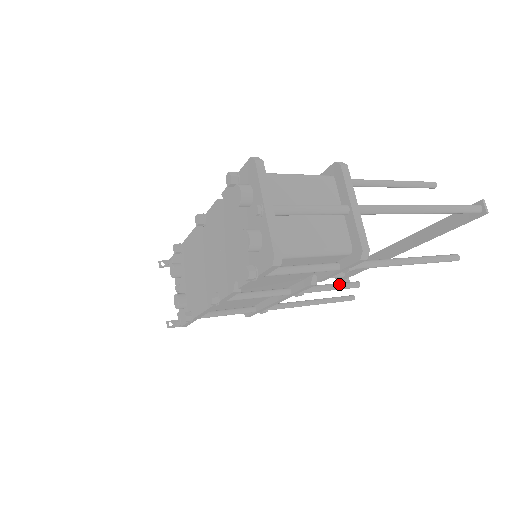
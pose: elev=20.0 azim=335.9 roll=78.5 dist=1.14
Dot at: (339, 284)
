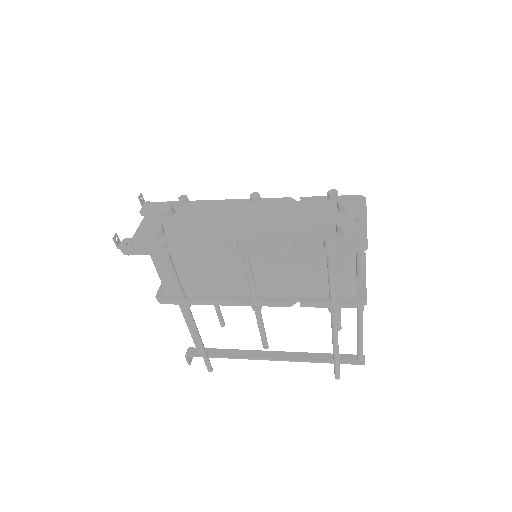
Dot at: (265, 332)
